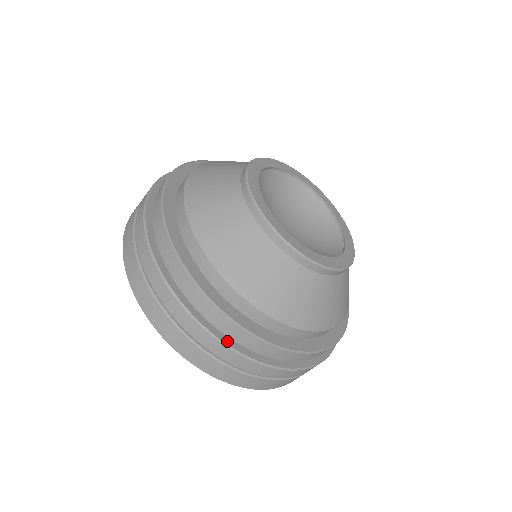
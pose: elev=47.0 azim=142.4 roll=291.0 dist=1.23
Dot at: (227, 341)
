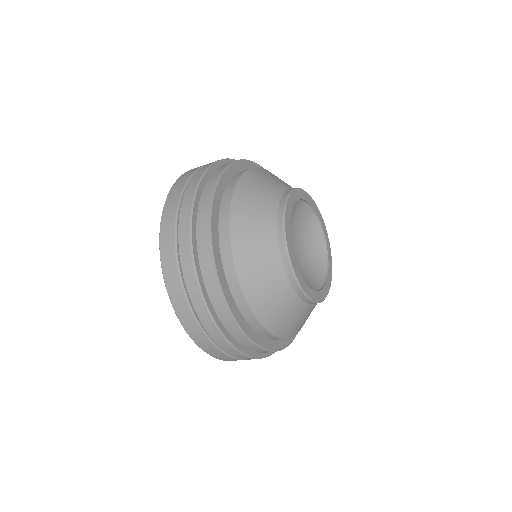
Dot at: occluded
